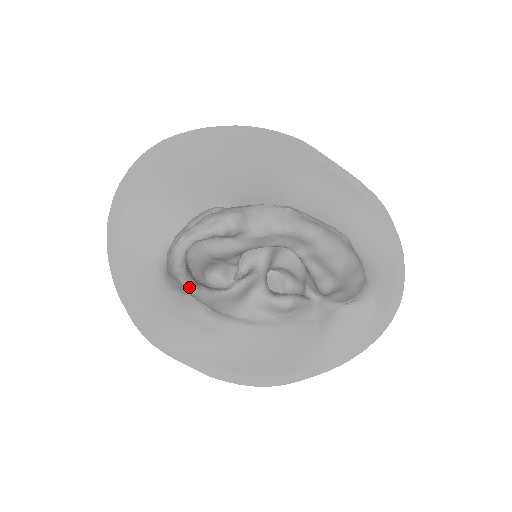
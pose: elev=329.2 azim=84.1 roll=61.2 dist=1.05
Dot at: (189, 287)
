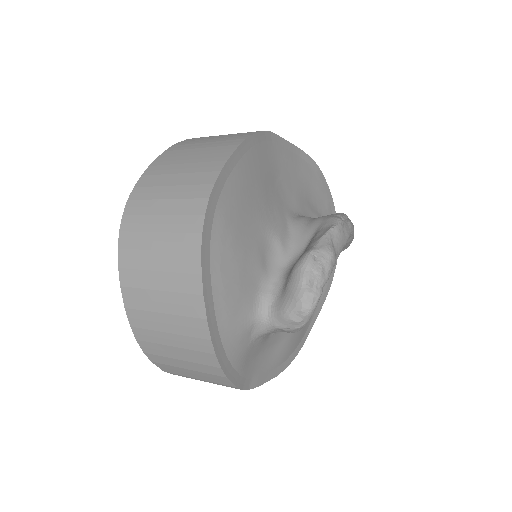
Dot at: occluded
